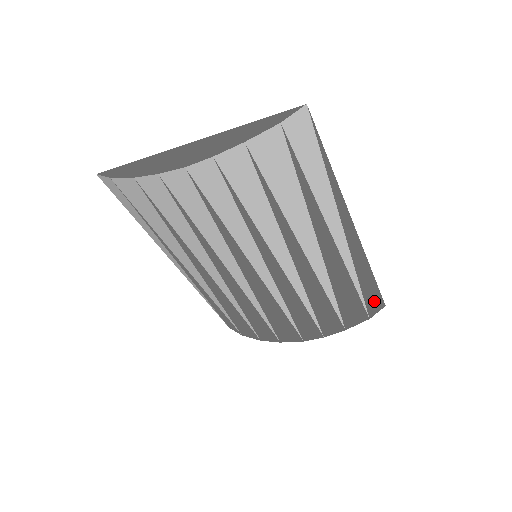
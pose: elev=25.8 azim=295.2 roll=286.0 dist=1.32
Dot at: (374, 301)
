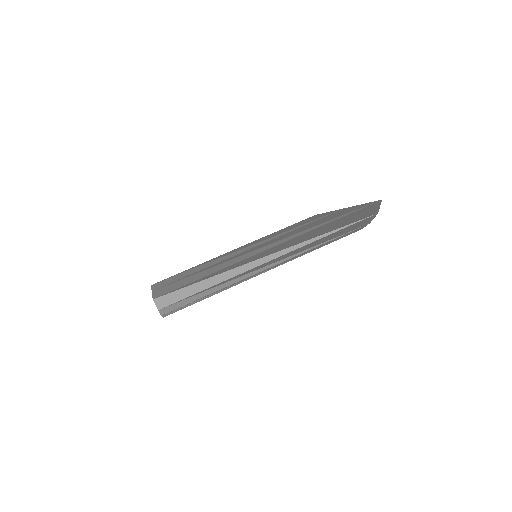
Dot at: (364, 212)
